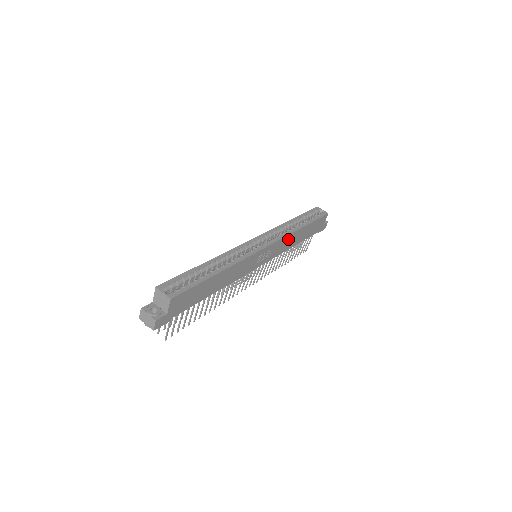
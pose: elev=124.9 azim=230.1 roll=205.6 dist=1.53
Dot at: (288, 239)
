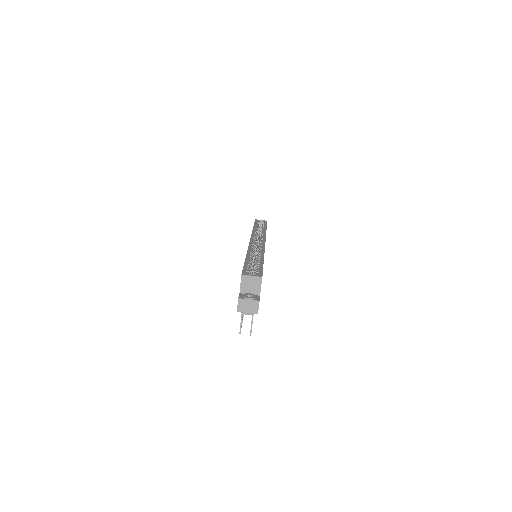
Dot at: occluded
